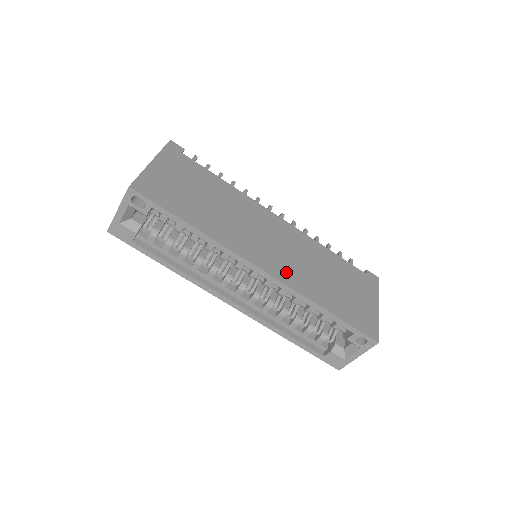
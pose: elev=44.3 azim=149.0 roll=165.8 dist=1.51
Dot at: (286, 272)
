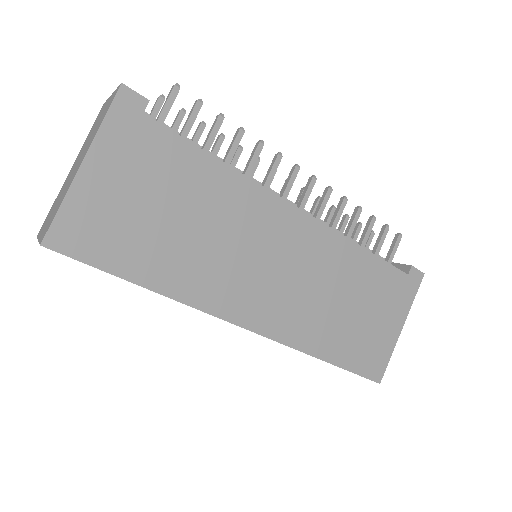
Dot at: (283, 319)
